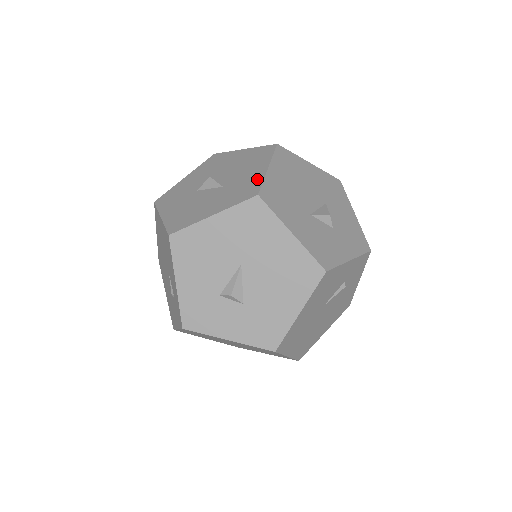
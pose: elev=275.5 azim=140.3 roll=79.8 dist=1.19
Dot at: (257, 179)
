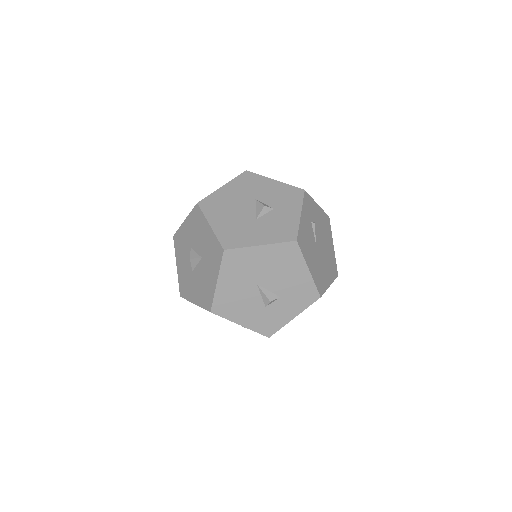
Dot at: (213, 239)
